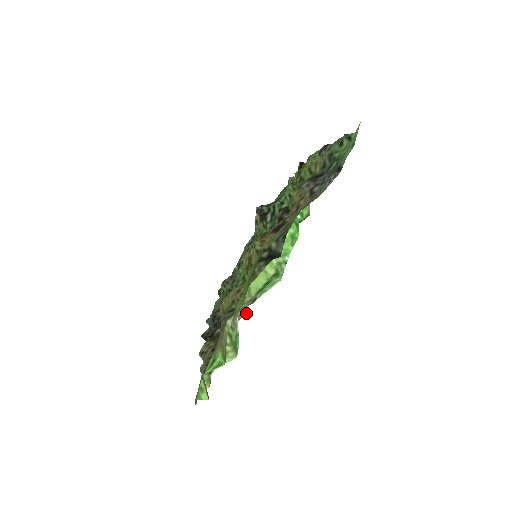
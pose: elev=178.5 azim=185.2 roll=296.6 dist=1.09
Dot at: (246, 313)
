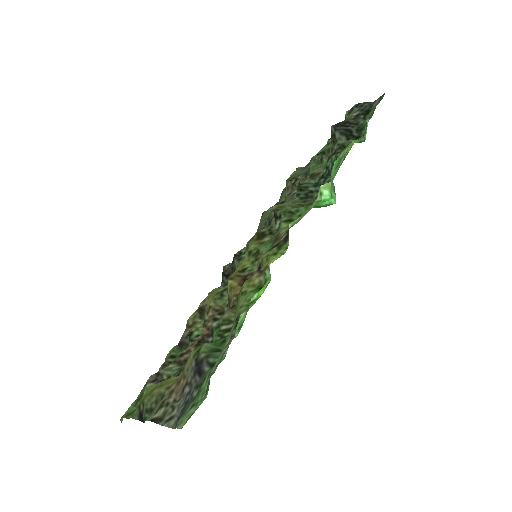
Dot at: occluded
